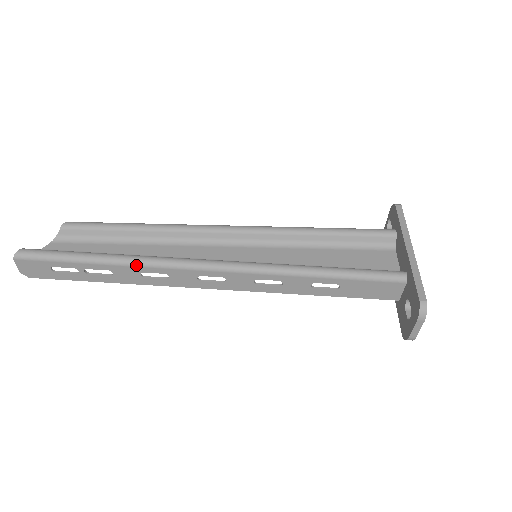
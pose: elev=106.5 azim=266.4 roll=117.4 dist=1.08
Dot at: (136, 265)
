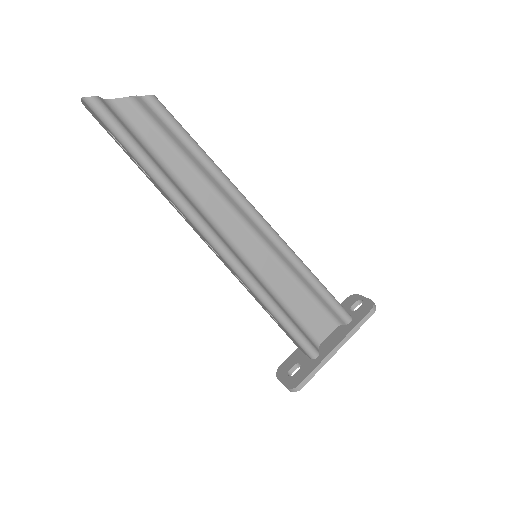
Dot at: (170, 198)
